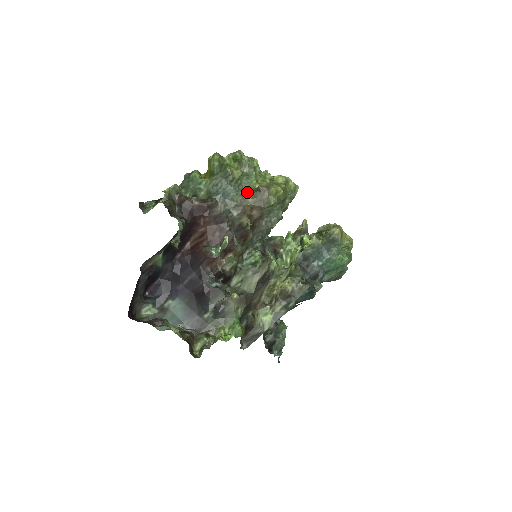
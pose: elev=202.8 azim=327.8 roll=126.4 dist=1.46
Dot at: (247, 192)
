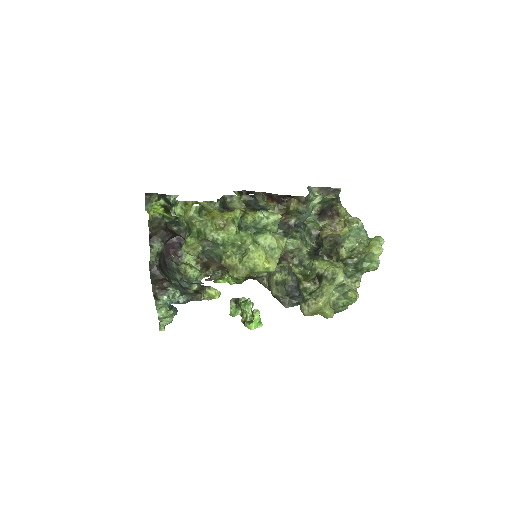
Dot at: (214, 255)
